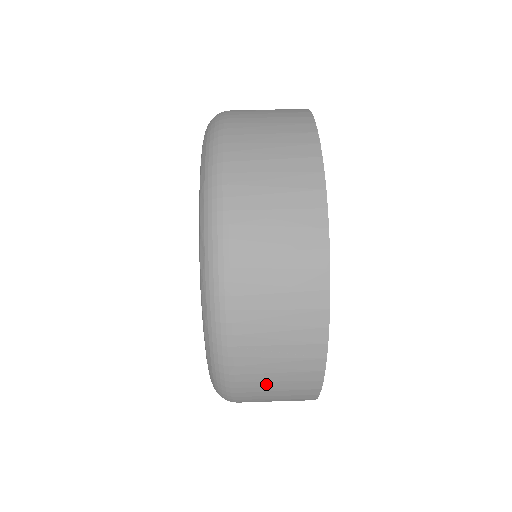
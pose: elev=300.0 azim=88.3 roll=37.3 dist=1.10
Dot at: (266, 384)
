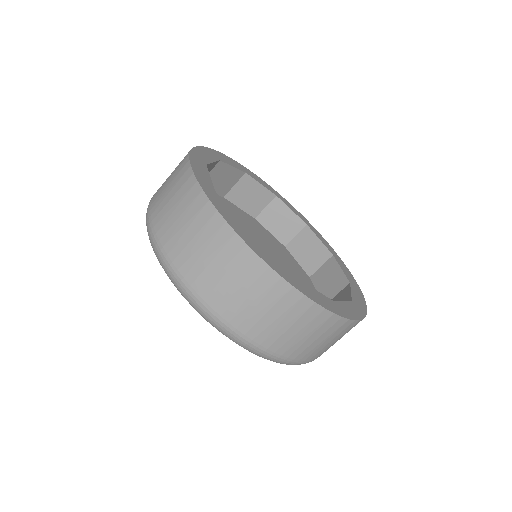
Dot at: occluded
